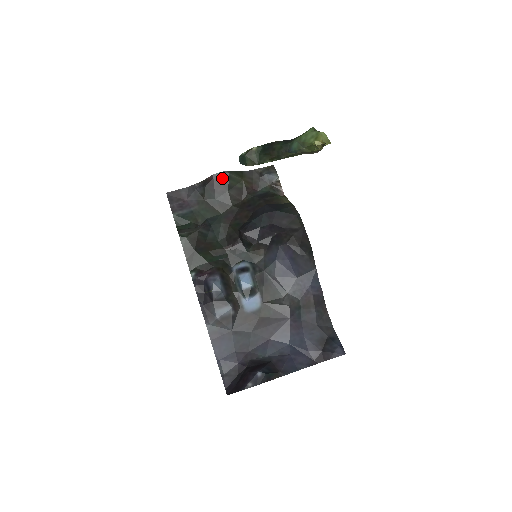
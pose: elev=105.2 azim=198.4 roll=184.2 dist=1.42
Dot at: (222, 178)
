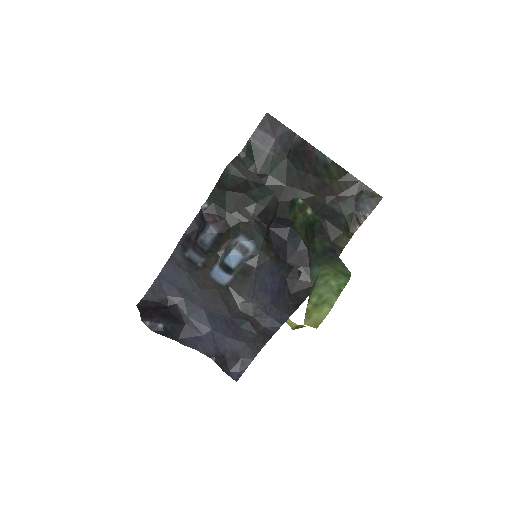
Dot at: (319, 160)
